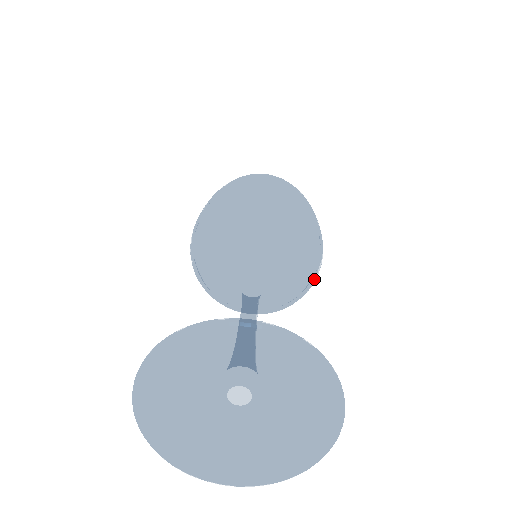
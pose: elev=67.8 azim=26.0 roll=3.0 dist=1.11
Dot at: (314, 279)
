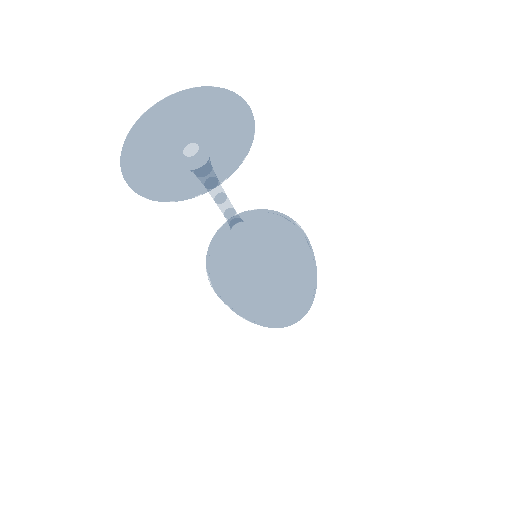
Dot at: (304, 255)
